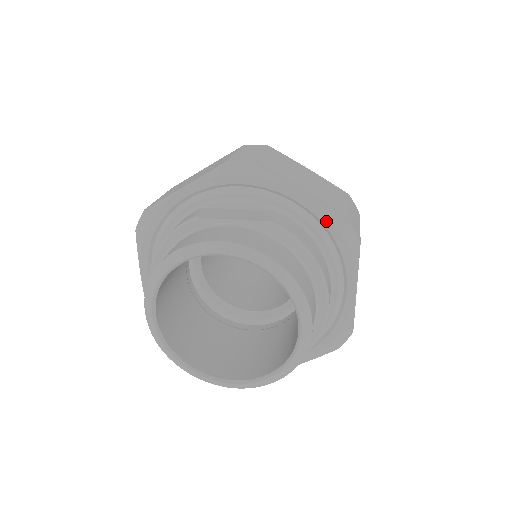
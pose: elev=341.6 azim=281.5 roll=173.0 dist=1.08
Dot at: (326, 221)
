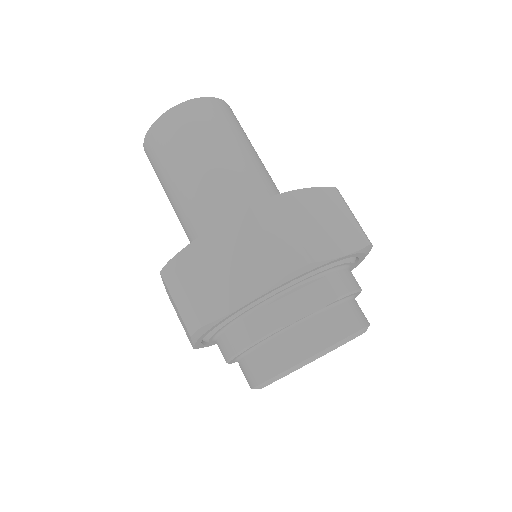
Dot at: (357, 255)
